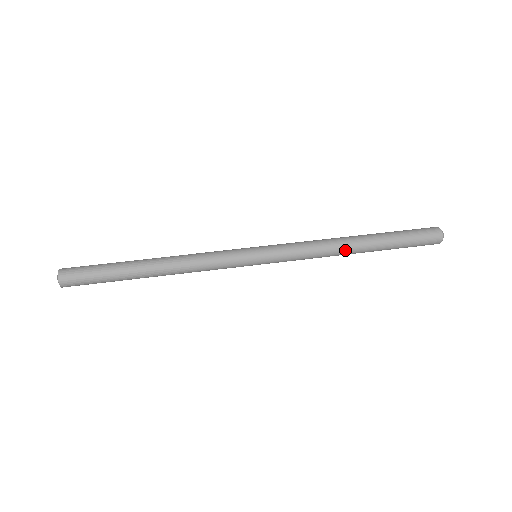
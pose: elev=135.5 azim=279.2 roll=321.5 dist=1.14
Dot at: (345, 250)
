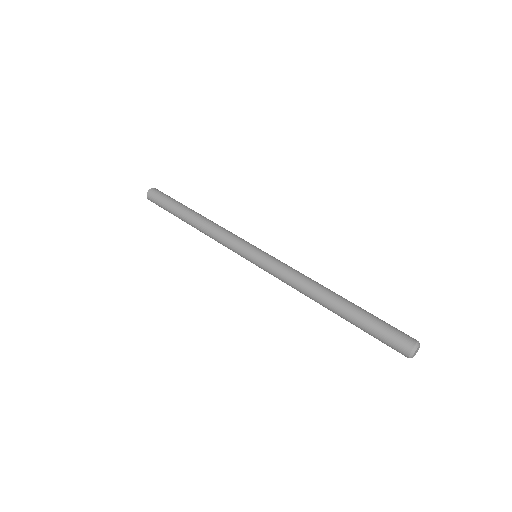
Dot at: occluded
